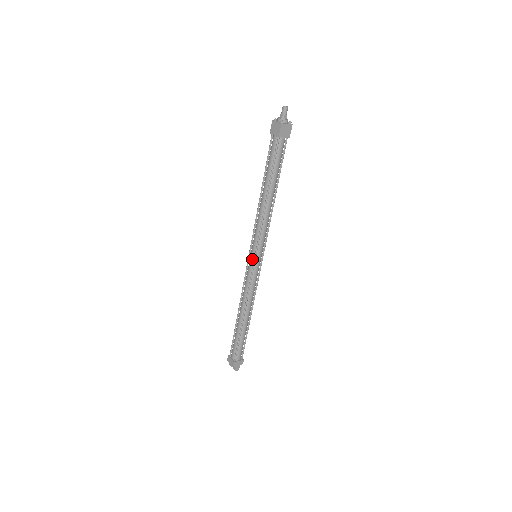
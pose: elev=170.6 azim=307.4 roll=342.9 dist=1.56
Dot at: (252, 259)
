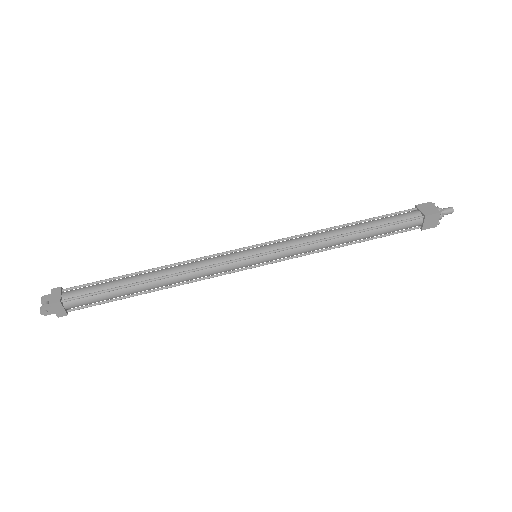
Dot at: (253, 252)
